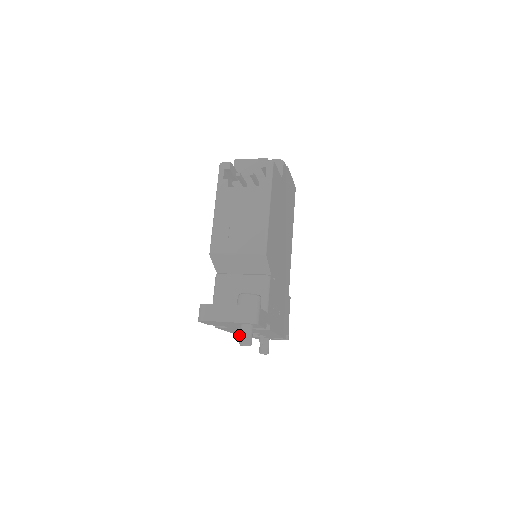
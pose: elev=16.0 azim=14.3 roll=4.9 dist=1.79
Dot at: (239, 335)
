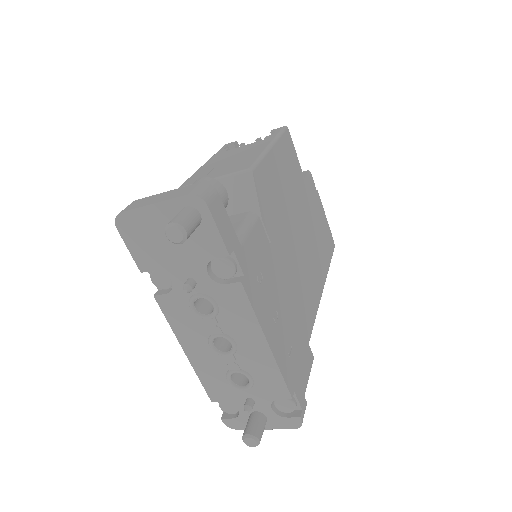
Dot at: (185, 286)
